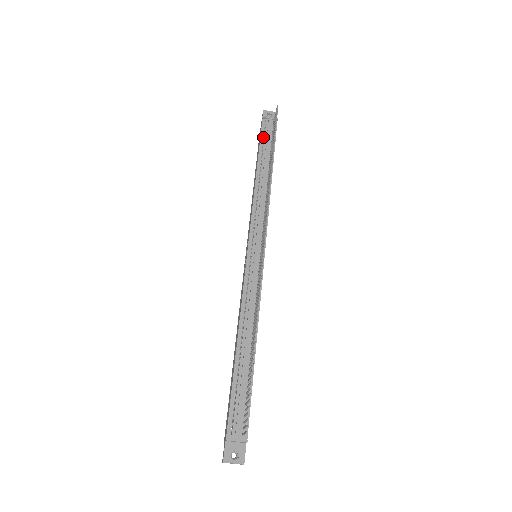
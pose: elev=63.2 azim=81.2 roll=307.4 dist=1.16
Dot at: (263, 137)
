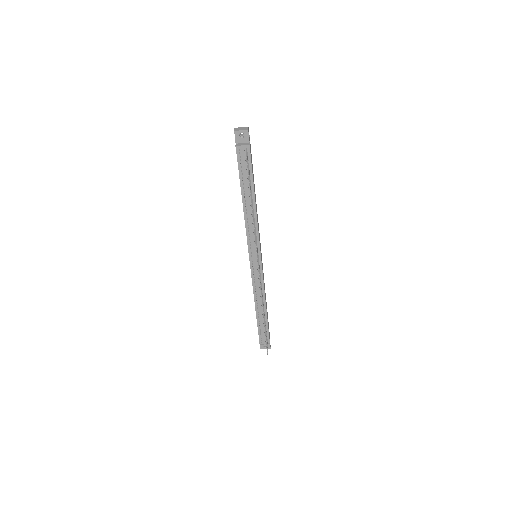
Dot at: (240, 165)
